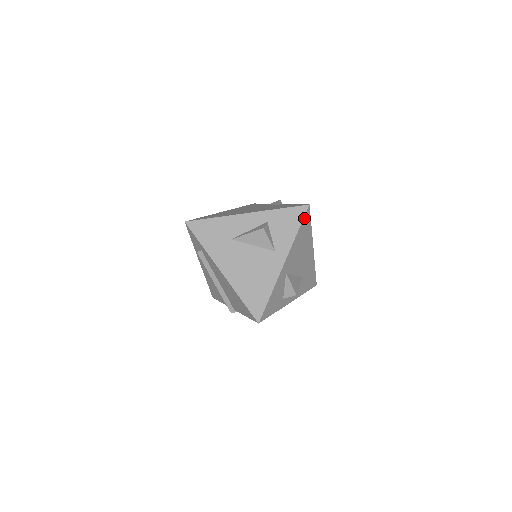
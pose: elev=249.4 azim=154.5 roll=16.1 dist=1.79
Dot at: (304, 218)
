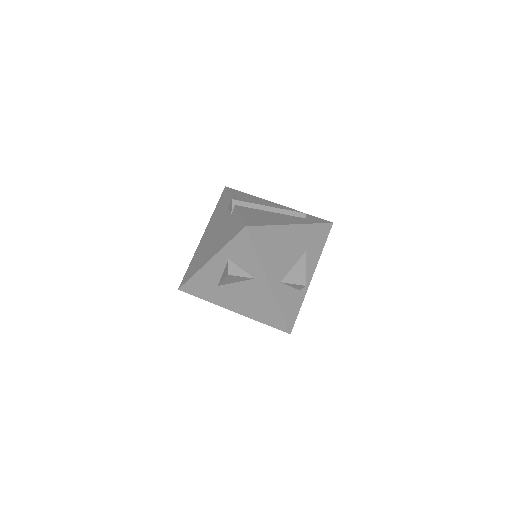
Dot at: (252, 239)
